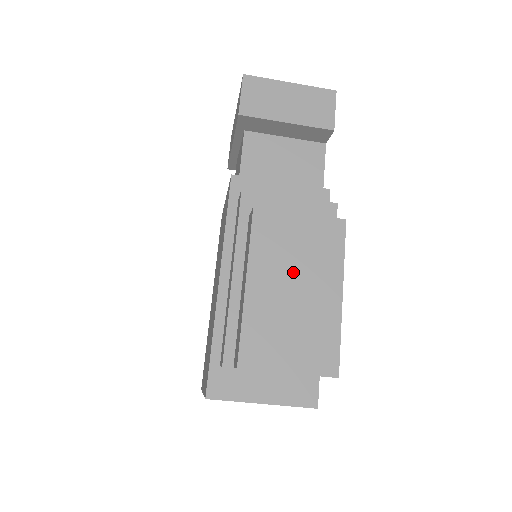
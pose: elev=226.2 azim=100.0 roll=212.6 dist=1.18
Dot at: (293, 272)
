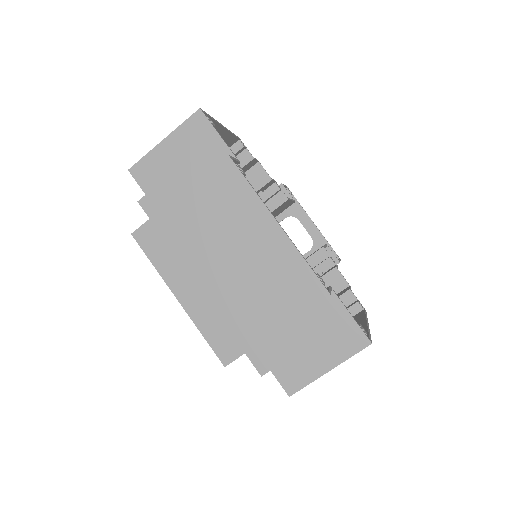
Dot at: occluded
